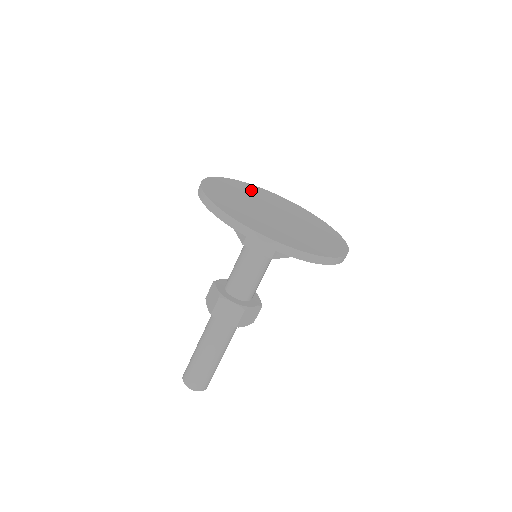
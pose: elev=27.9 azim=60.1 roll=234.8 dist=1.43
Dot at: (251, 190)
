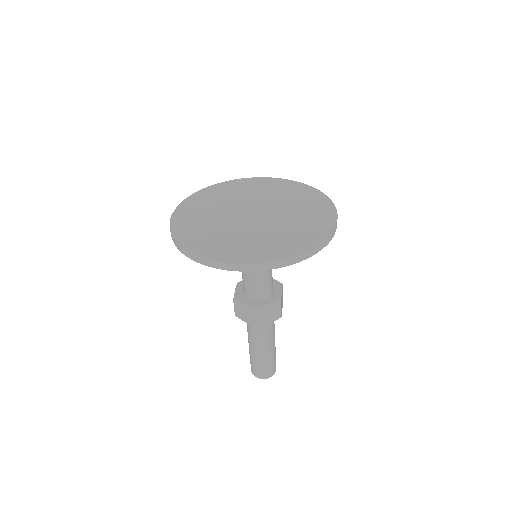
Dot at: (249, 187)
